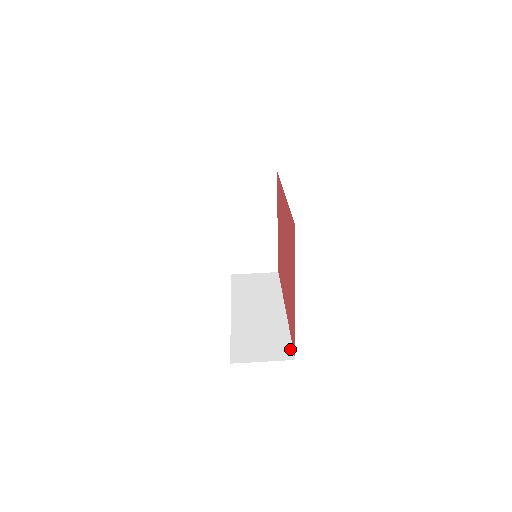
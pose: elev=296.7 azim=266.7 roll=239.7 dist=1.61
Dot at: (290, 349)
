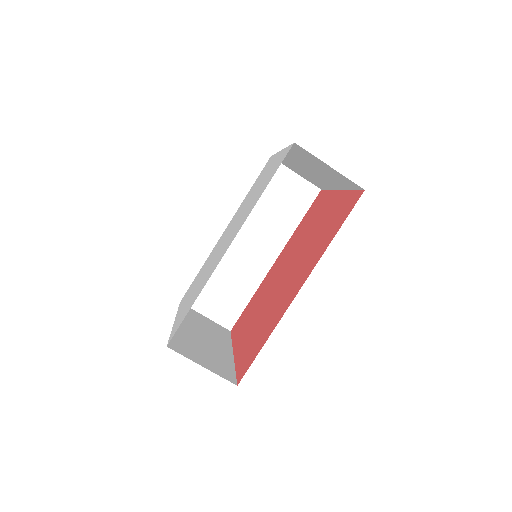
Dot at: (236, 317)
